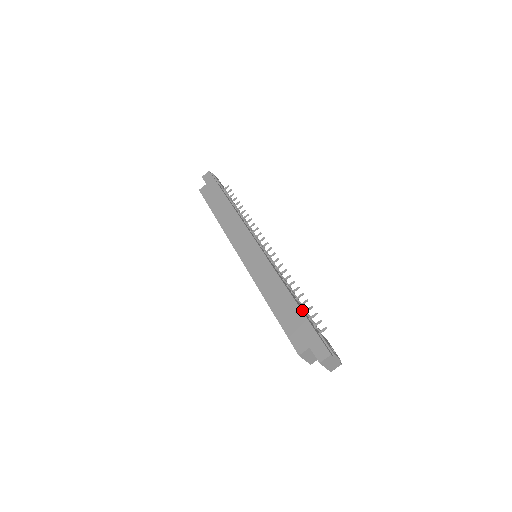
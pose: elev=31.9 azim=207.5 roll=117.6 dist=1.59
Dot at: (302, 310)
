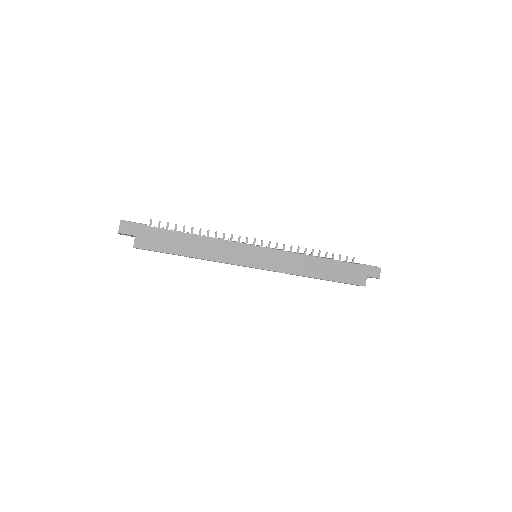
Dot at: (340, 261)
